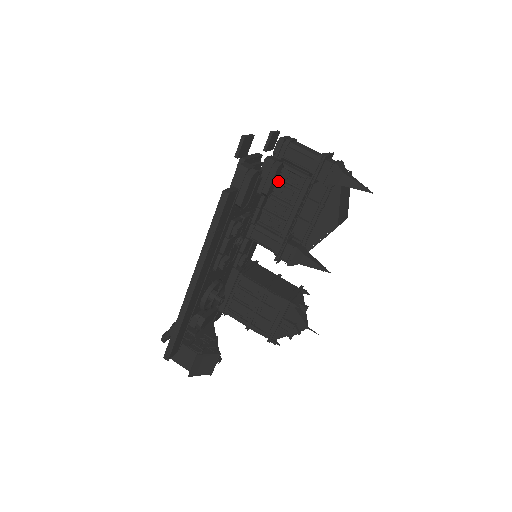
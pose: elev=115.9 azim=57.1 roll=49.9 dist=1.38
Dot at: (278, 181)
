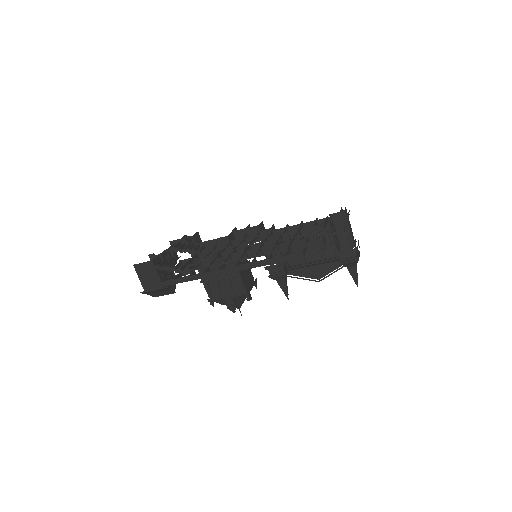
Dot at: occluded
